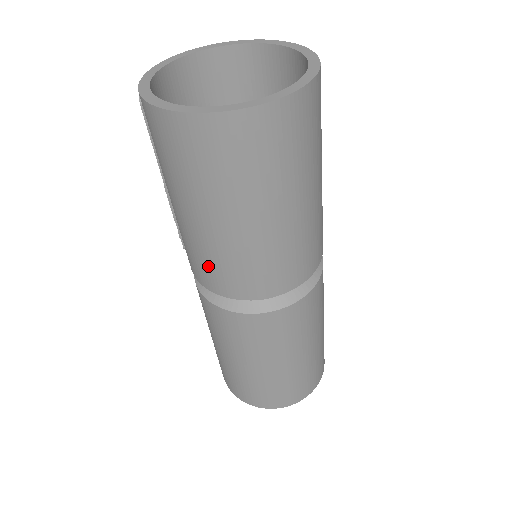
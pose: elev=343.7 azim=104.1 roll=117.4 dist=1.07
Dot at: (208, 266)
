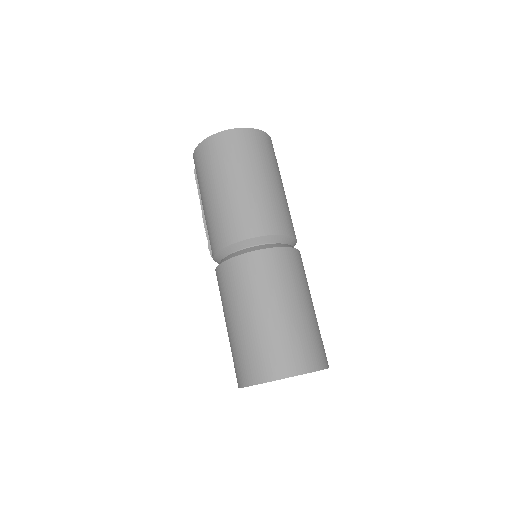
Dot at: (220, 225)
